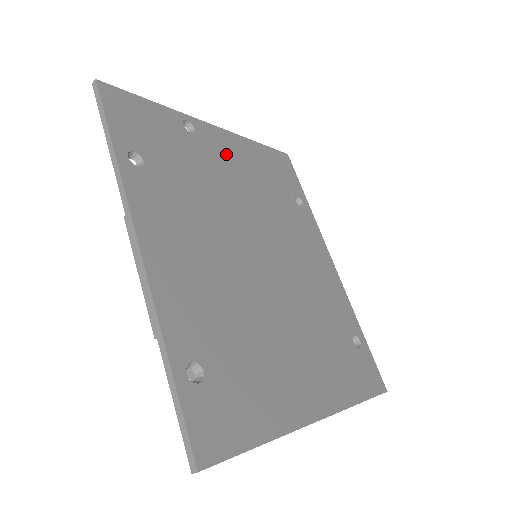
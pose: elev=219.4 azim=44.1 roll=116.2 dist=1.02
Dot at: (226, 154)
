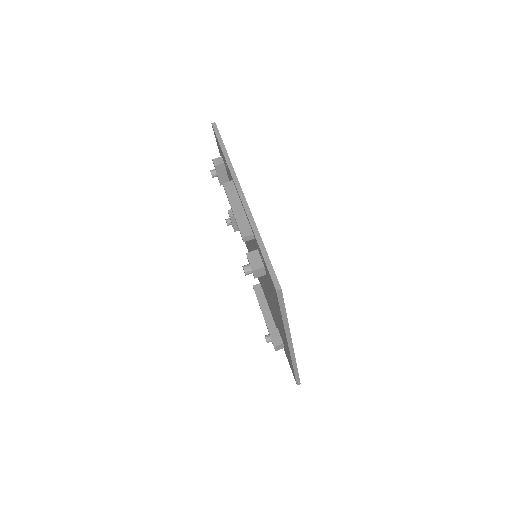
Dot at: occluded
